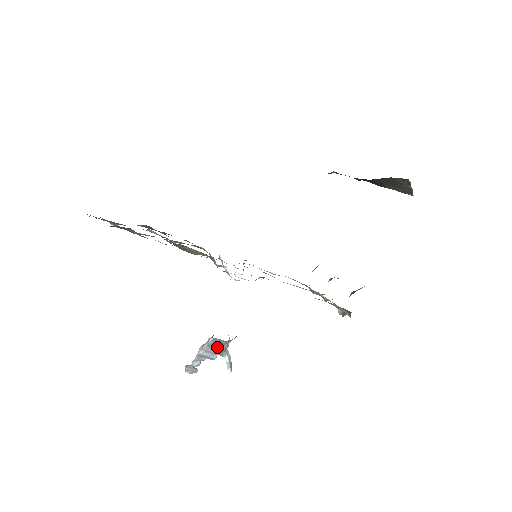
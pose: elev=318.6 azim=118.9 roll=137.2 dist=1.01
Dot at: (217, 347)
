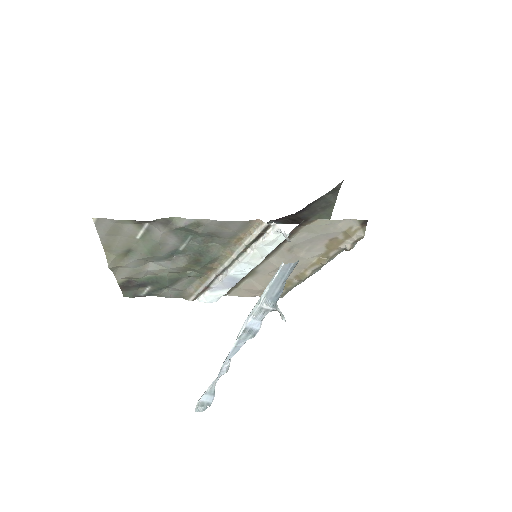
Dot at: (277, 289)
